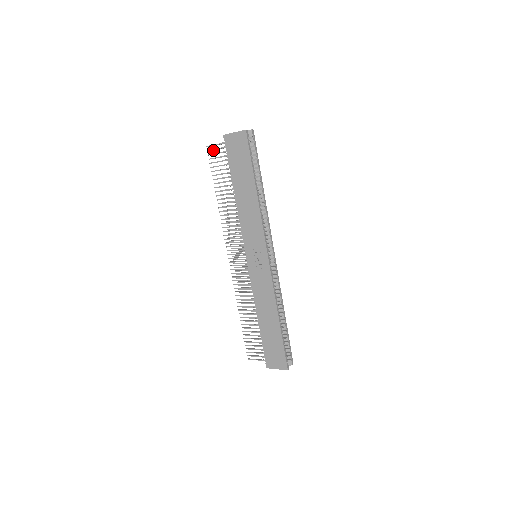
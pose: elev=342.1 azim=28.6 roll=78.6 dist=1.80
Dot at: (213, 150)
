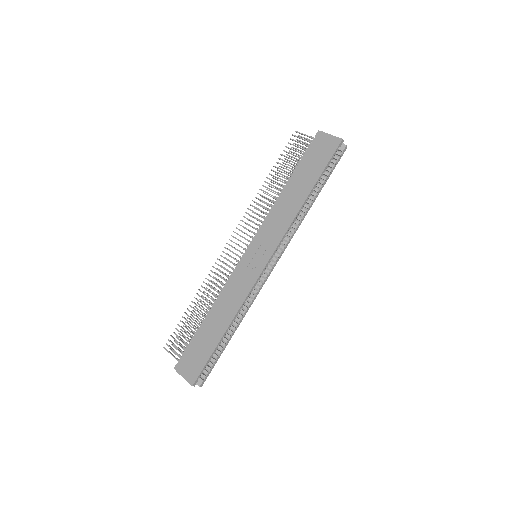
Dot at: (297, 140)
